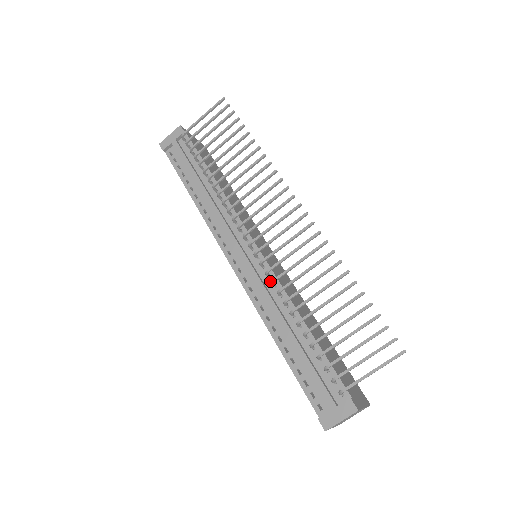
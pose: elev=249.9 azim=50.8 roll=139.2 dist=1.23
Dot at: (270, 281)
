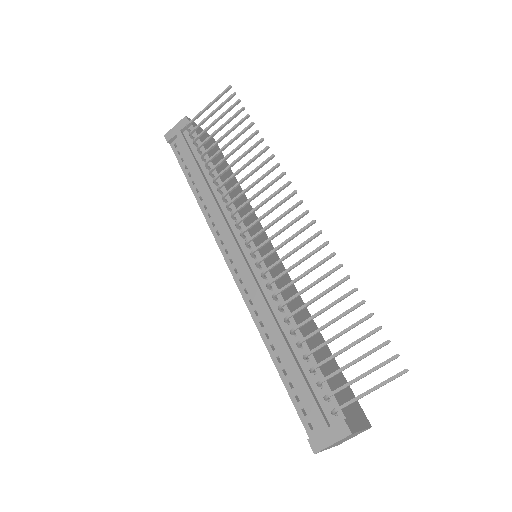
Dot at: occluded
